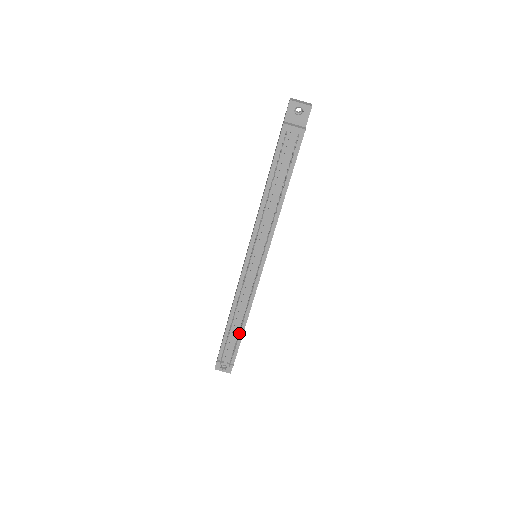
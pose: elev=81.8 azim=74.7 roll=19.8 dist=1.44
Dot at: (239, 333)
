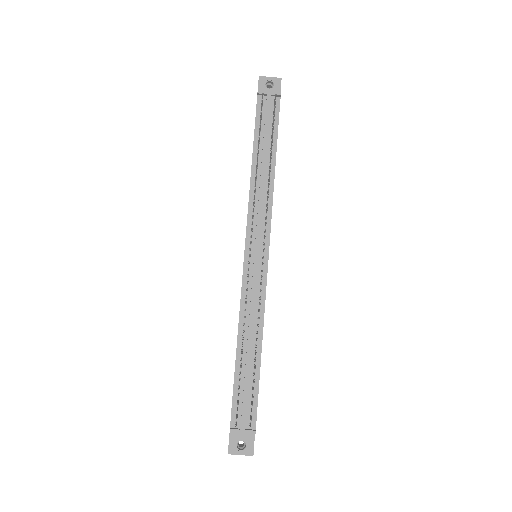
Dot at: (255, 360)
